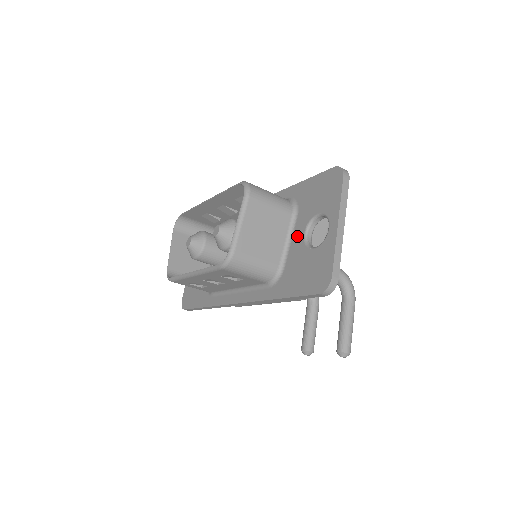
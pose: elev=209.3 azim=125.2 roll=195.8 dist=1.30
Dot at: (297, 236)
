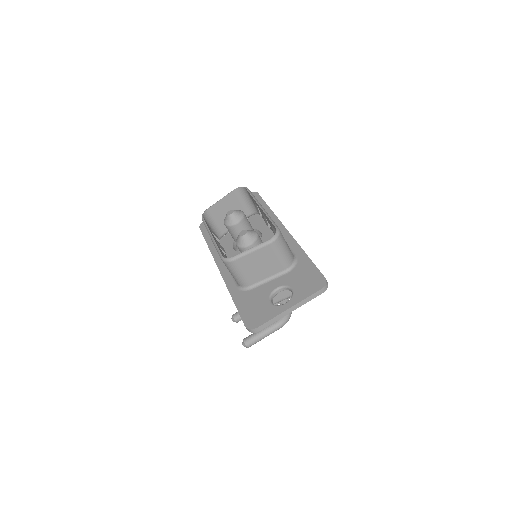
Dot at: (274, 283)
